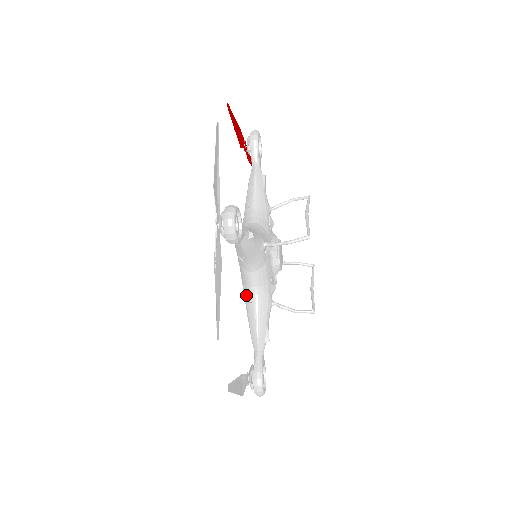
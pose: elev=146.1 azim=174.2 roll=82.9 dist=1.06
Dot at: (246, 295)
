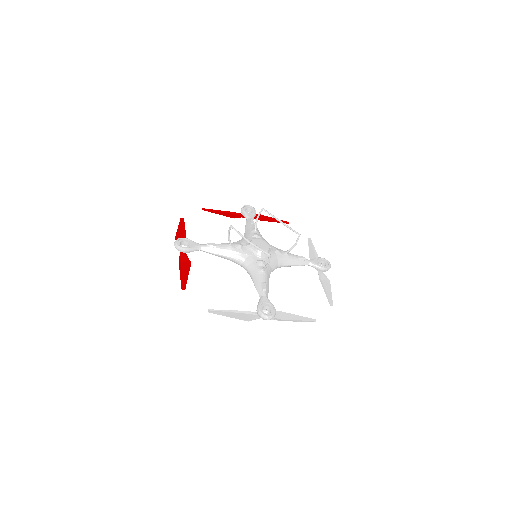
Dot at: occluded
